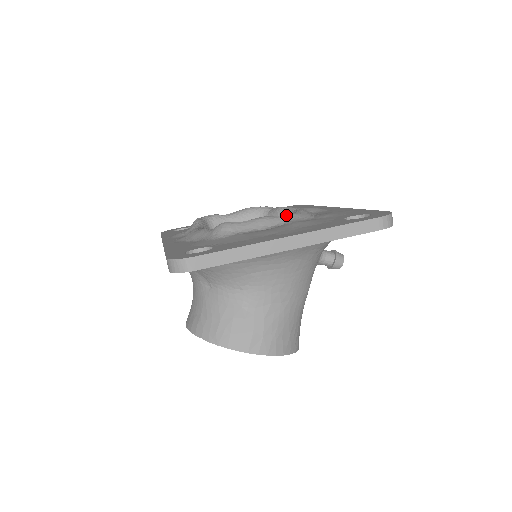
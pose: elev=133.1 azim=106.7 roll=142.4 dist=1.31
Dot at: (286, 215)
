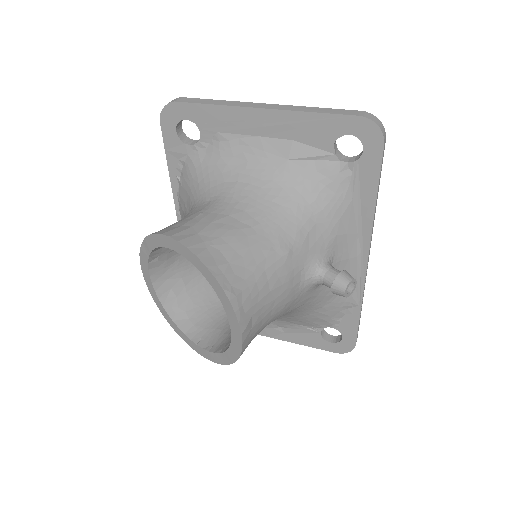
Dot at: occluded
